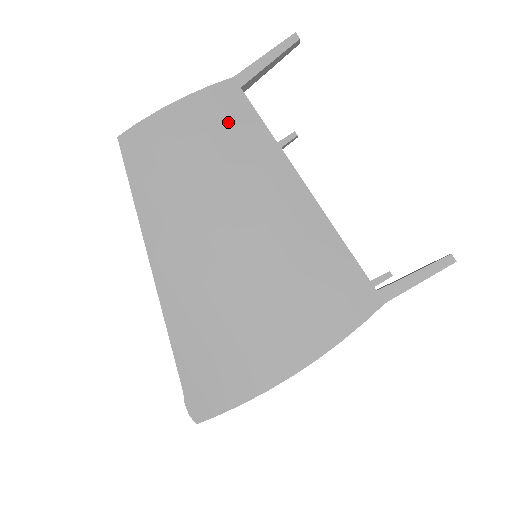
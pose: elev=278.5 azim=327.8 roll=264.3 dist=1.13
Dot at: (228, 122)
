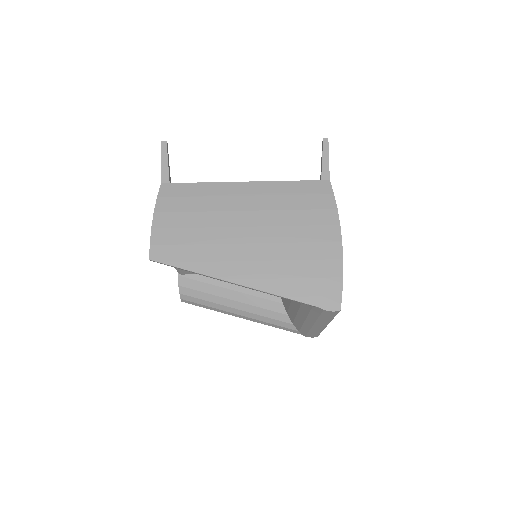
Dot at: (184, 199)
